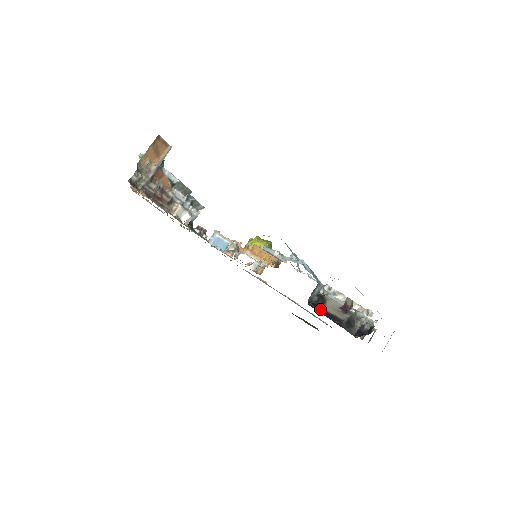
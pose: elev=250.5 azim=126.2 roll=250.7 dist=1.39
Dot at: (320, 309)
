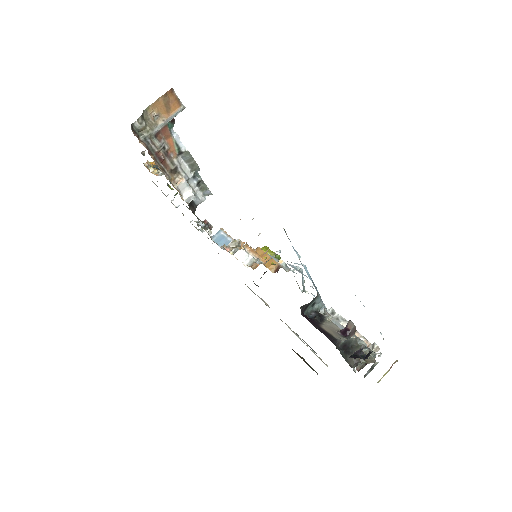
Dot at: (314, 323)
